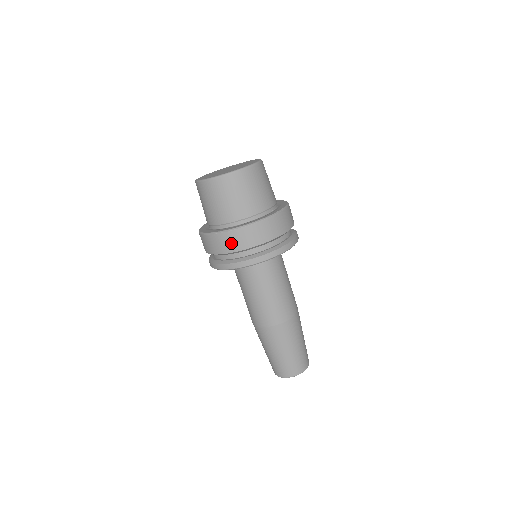
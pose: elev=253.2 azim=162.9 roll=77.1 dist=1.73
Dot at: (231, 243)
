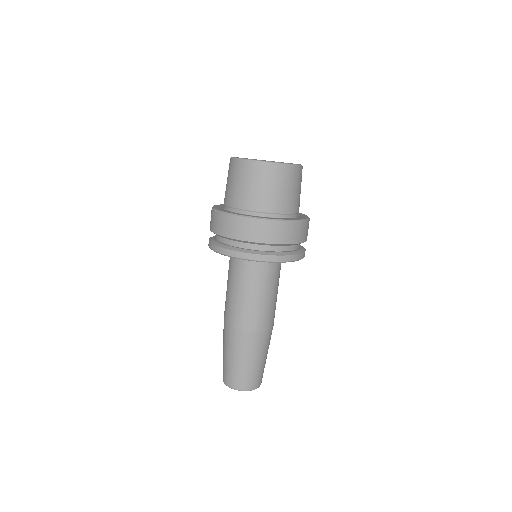
Dot at: (214, 223)
